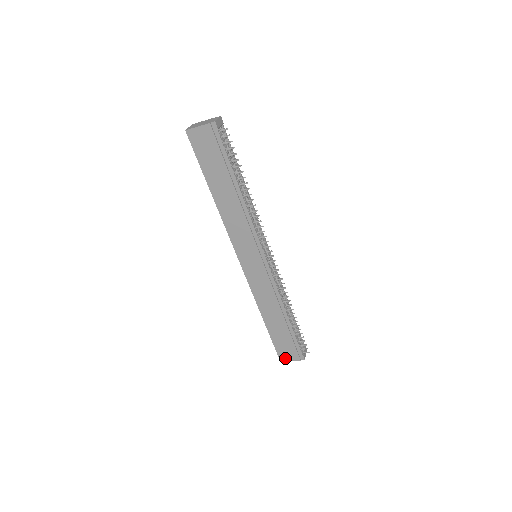
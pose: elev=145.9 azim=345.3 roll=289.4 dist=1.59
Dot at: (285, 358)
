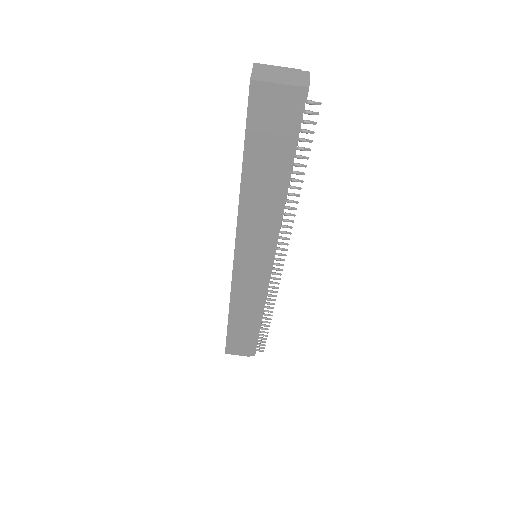
Dot at: (233, 352)
